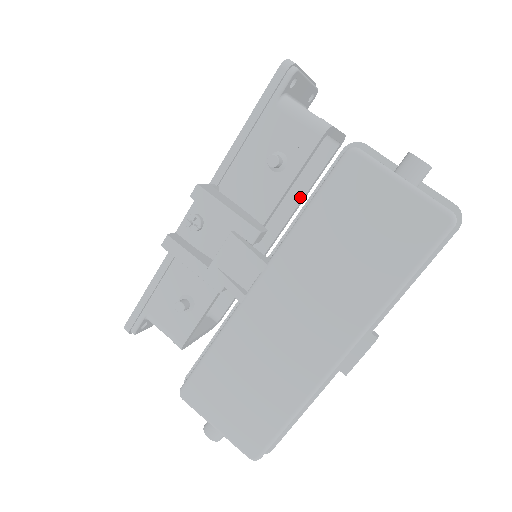
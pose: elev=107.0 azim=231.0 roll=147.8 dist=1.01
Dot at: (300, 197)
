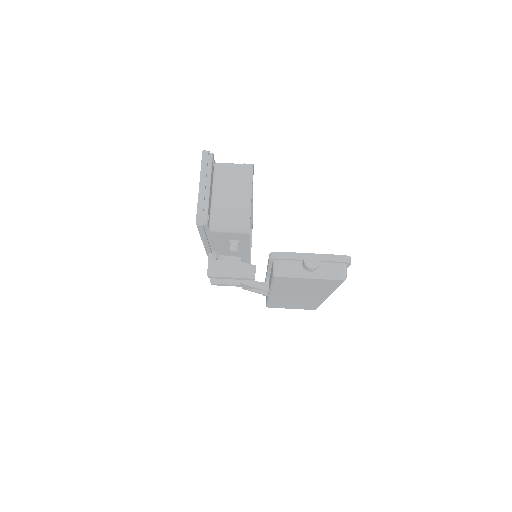
Dot at: occluded
